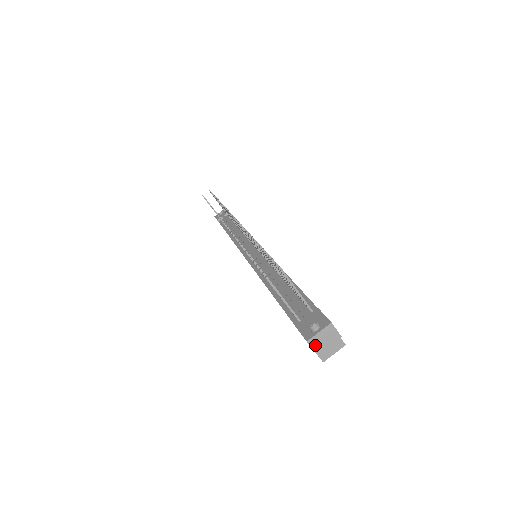
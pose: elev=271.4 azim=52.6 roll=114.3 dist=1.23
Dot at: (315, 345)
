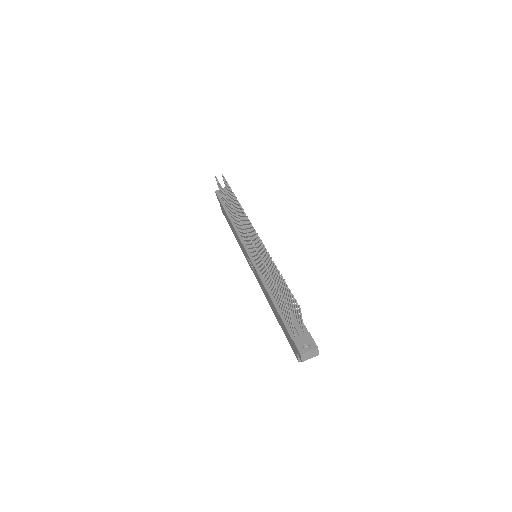
Dot at: (304, 357)
